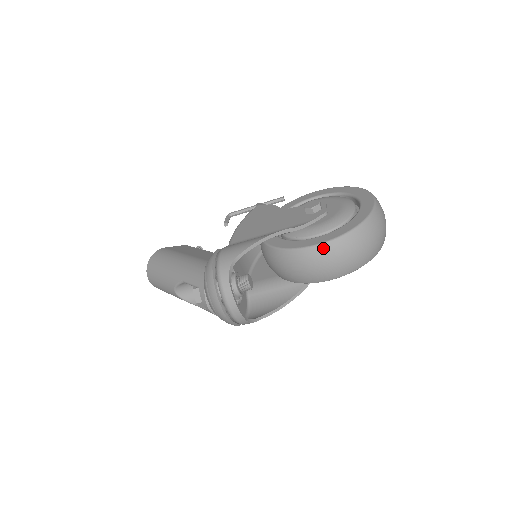
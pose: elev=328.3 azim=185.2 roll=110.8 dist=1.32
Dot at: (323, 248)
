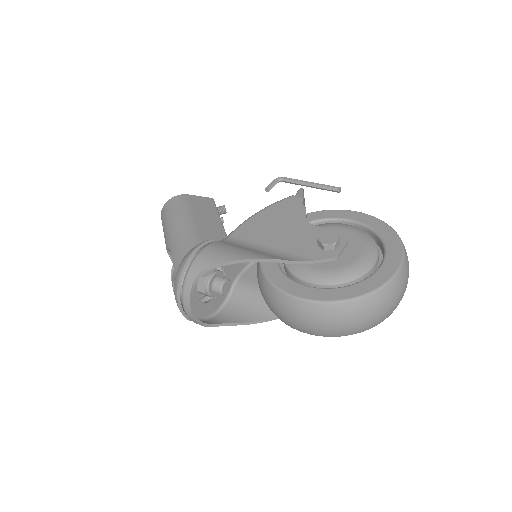
Dot at: (299, 303)
